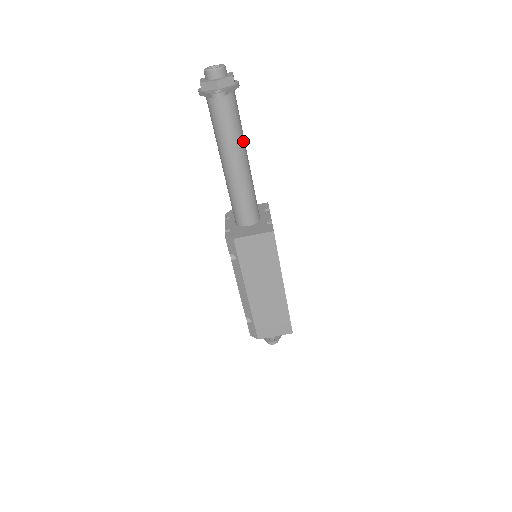
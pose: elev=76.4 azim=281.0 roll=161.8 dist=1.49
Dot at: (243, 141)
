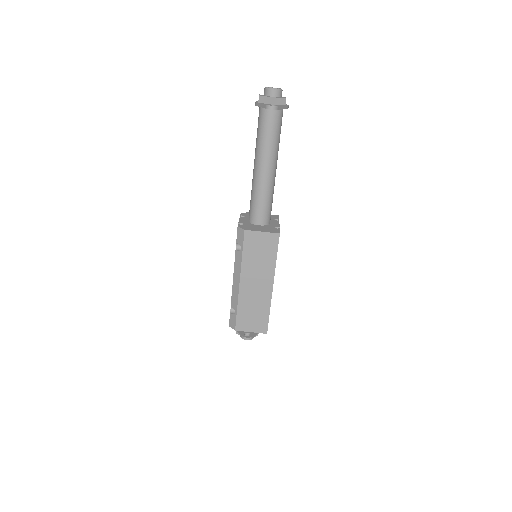
Dot at: (277, 153)
